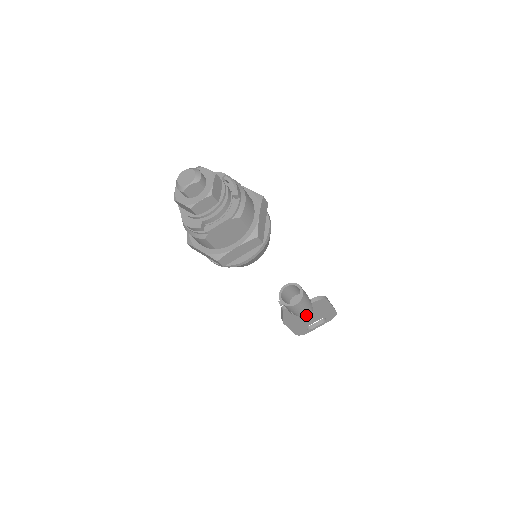
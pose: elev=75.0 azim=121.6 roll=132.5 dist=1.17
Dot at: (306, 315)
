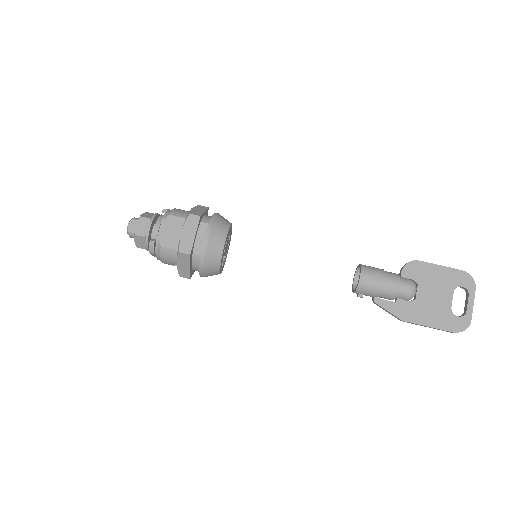
Dot at: (406, 288)
